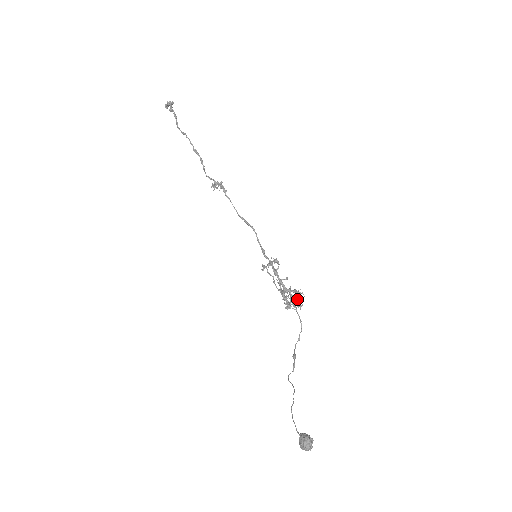
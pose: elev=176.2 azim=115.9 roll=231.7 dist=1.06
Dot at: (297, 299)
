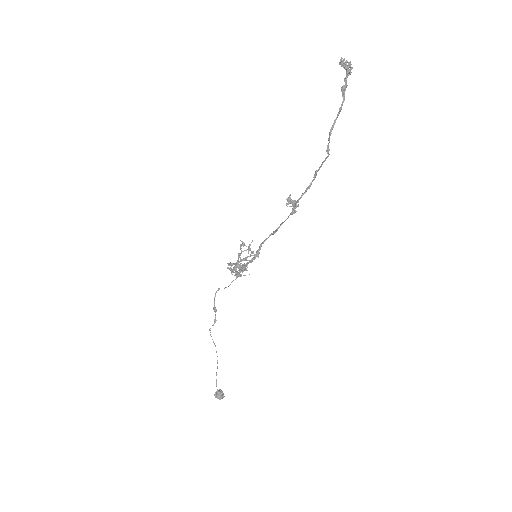
Dot at: occluded
